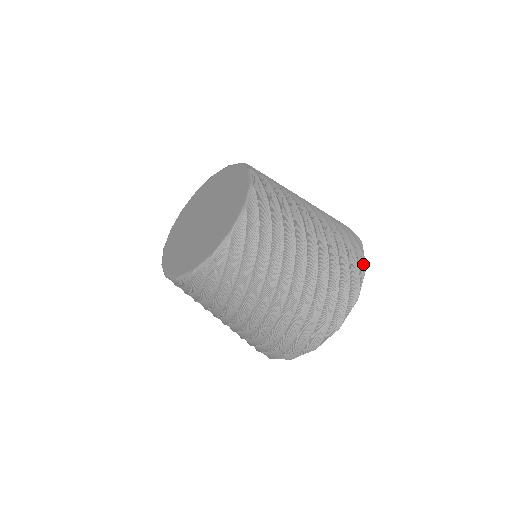
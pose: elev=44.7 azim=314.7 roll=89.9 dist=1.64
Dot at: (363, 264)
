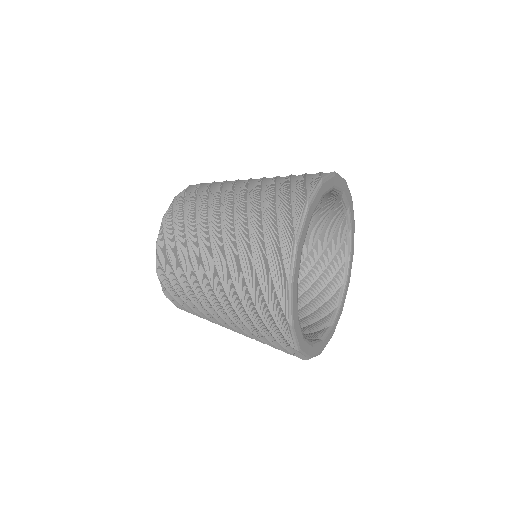
Dot at: occluded
